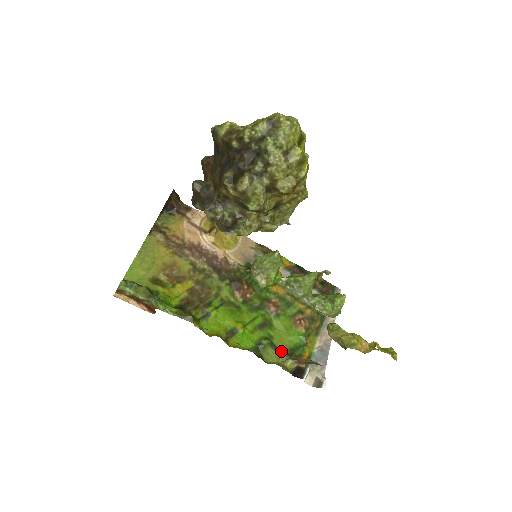
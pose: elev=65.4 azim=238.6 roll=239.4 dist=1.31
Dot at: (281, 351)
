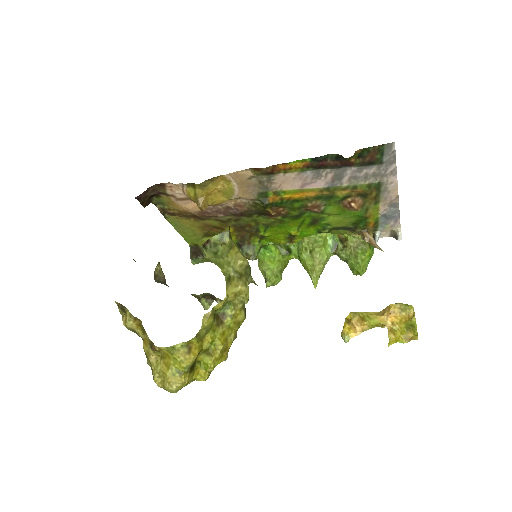
Dot at: (344, 228)
